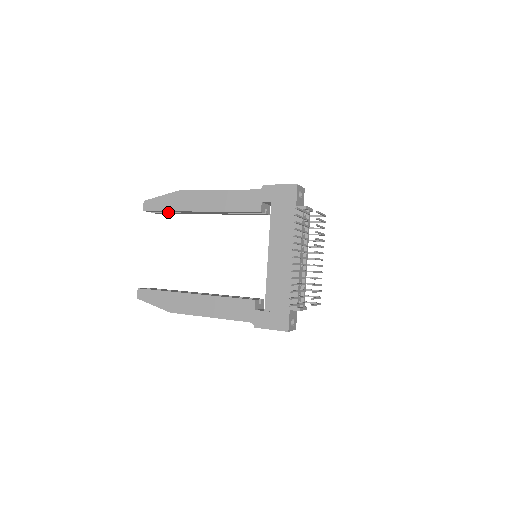
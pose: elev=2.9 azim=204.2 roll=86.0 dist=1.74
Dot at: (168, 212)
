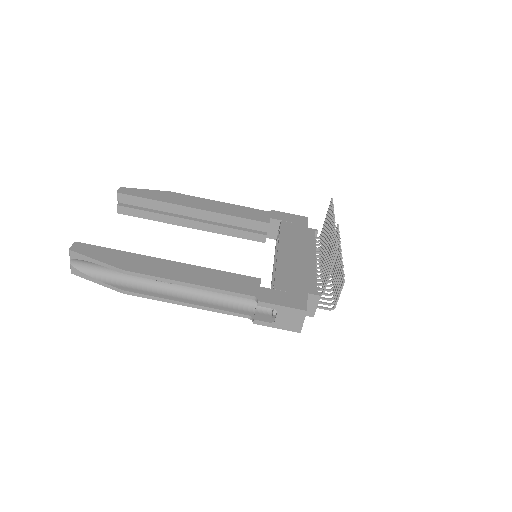
Dot at: (142, 209)
